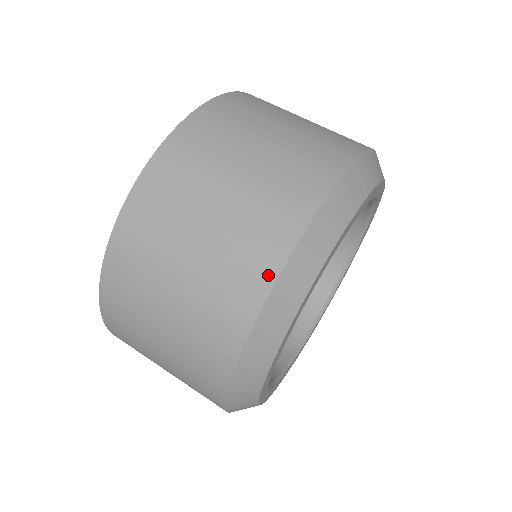
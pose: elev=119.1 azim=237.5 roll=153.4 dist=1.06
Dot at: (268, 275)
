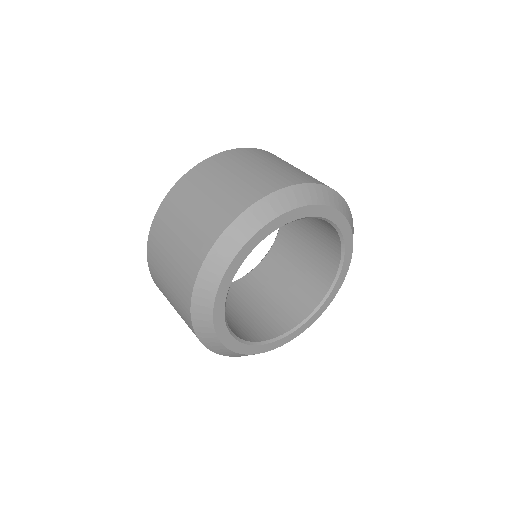
Dot at: (259, 195)
